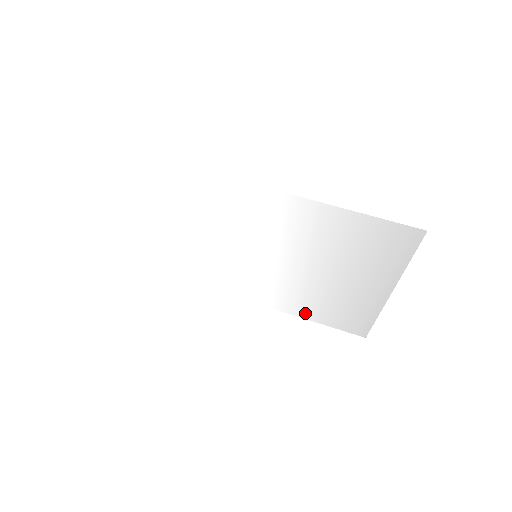
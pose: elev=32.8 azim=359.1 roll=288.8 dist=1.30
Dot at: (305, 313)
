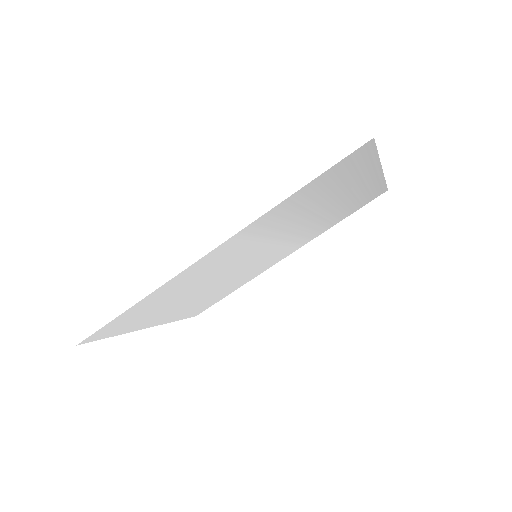
Dot at: (328, 227)
